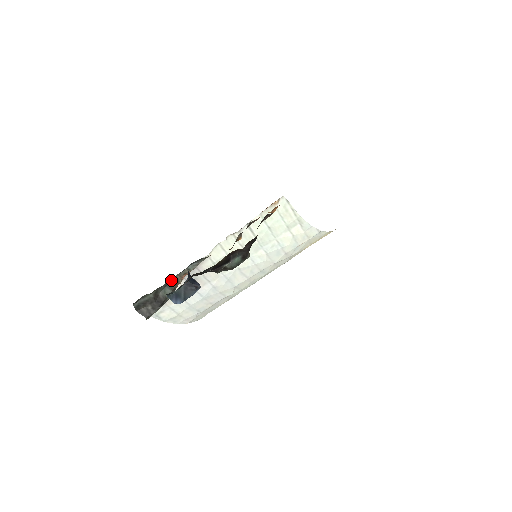
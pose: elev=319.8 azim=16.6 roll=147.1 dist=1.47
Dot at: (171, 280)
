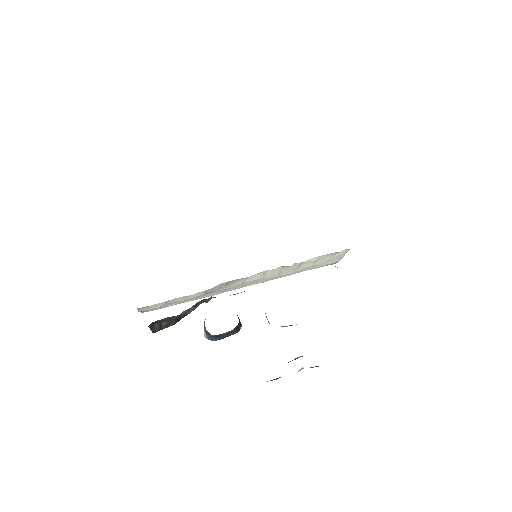
Dot at: occluded
